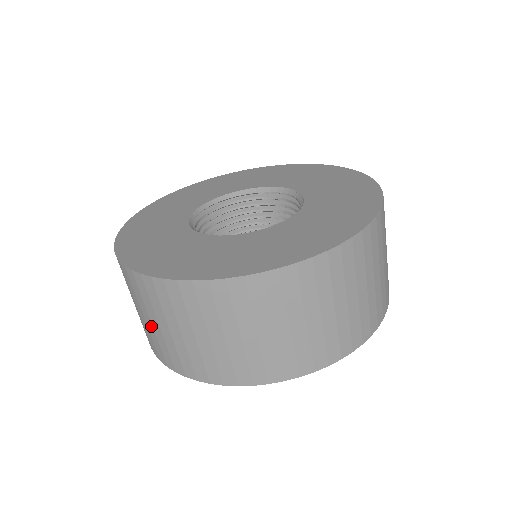
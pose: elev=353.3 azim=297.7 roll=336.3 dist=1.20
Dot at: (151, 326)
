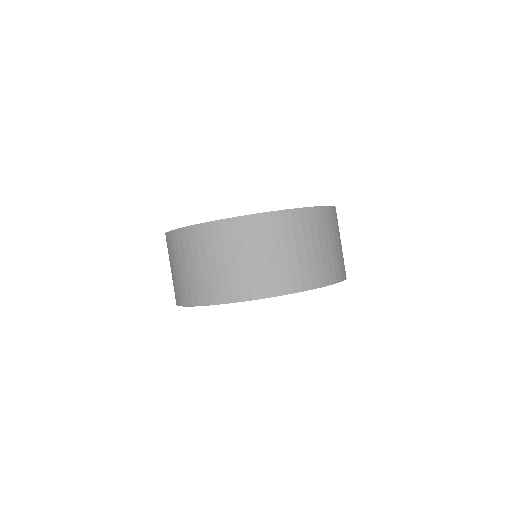
Dot at: (265, 260)
